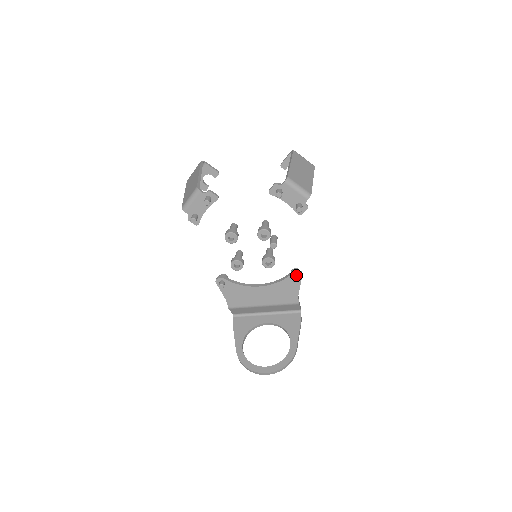
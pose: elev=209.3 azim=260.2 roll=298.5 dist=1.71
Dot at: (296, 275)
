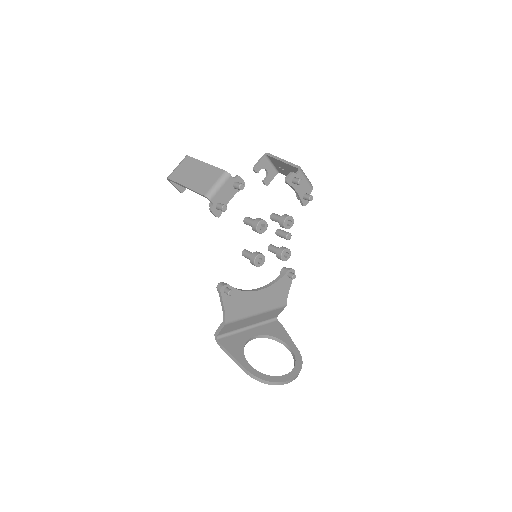
Dot at: (291, 272)
